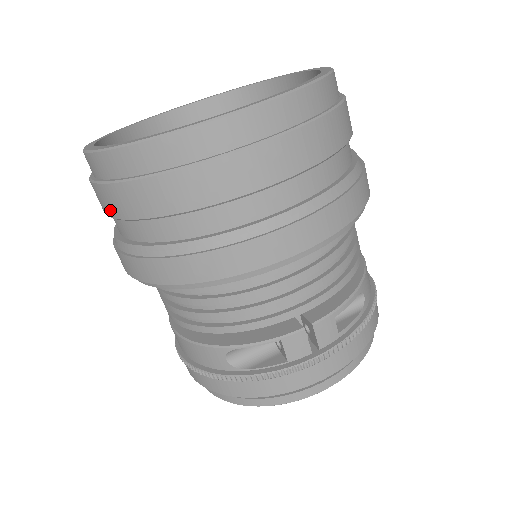
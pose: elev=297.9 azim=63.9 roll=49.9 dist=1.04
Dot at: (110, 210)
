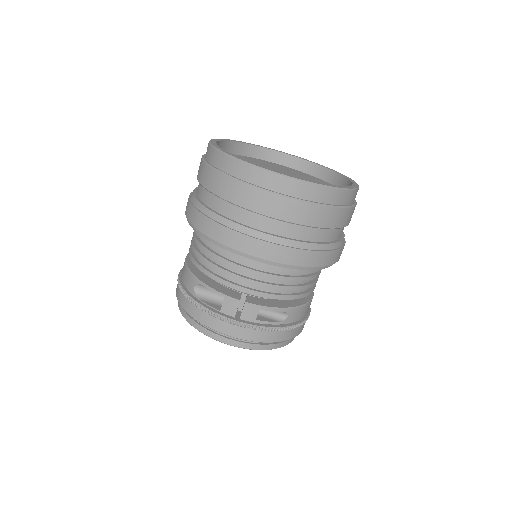
Dot at: (199, 175)
